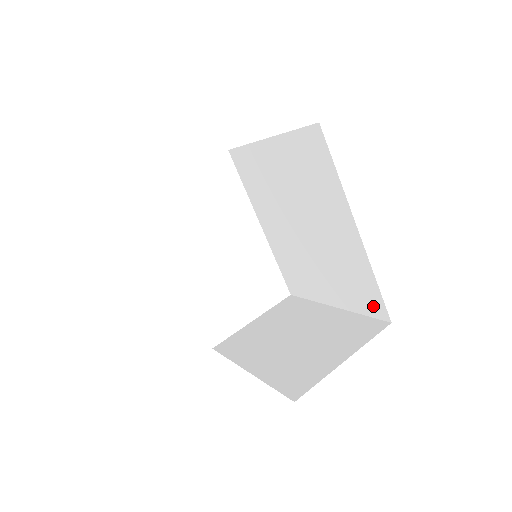
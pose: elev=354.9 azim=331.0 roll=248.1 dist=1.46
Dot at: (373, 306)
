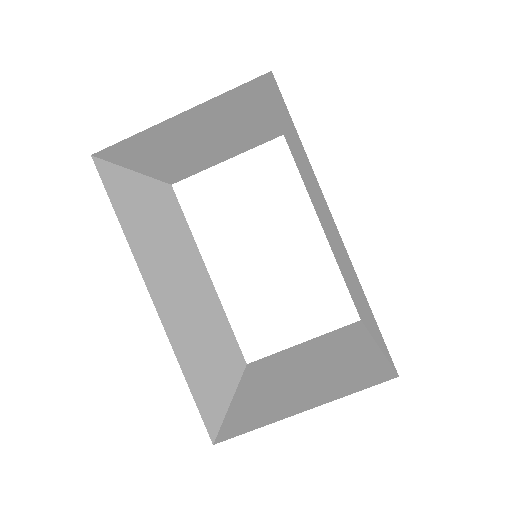
Dot at: (384, 345)
